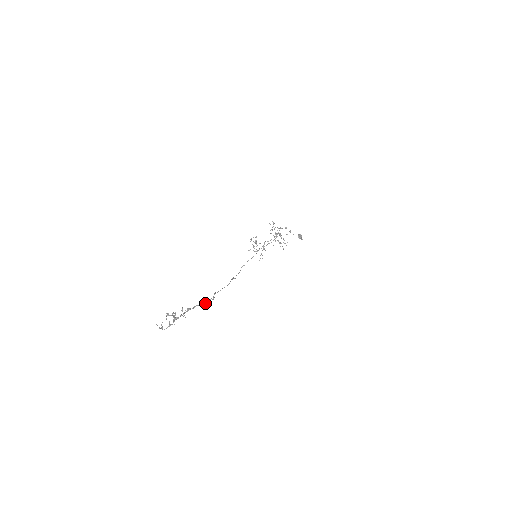
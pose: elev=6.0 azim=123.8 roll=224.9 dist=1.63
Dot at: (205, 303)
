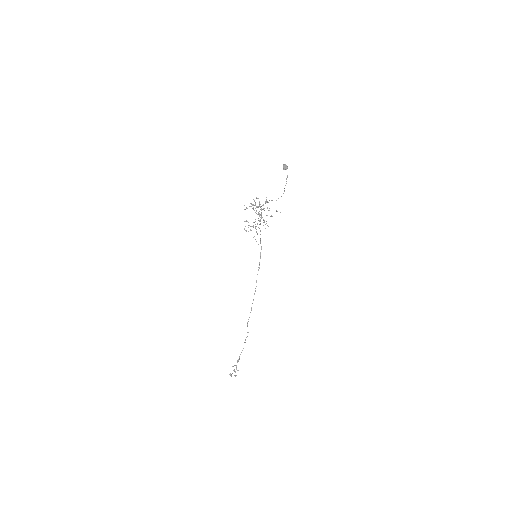
Dot at: occluded
